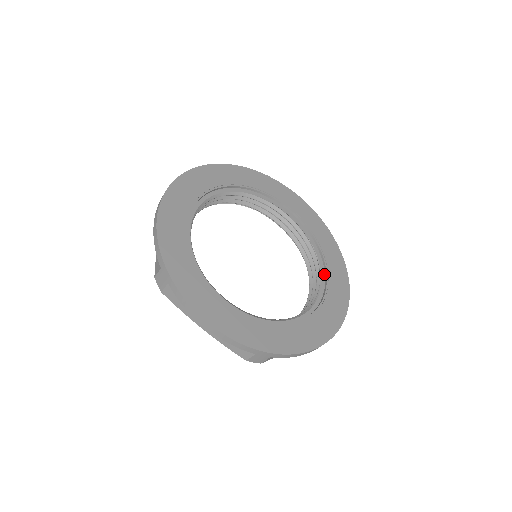
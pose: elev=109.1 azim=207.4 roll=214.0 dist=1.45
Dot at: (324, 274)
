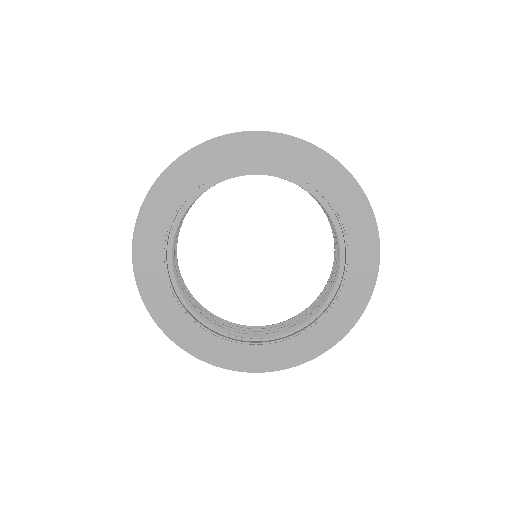
Dot at: (330, 209)
